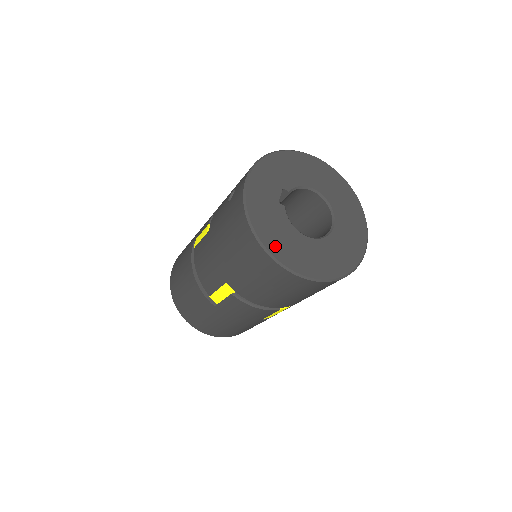
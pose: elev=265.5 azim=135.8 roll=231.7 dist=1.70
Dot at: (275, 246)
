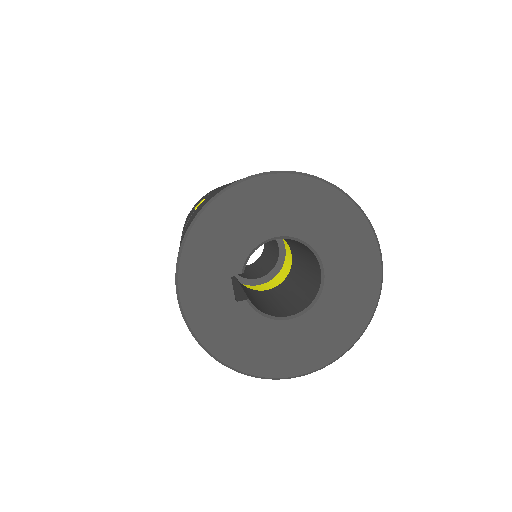
Dot at: (260, 364)
